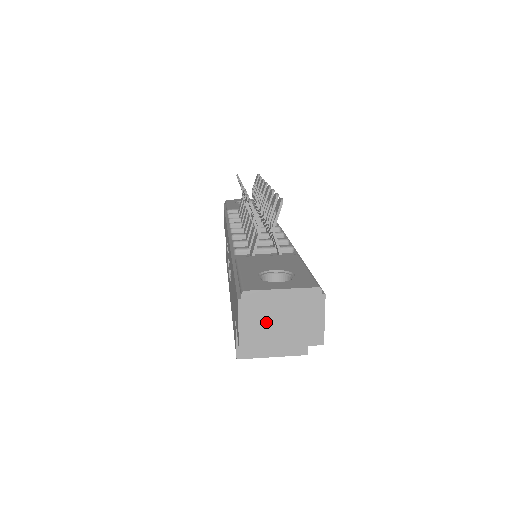
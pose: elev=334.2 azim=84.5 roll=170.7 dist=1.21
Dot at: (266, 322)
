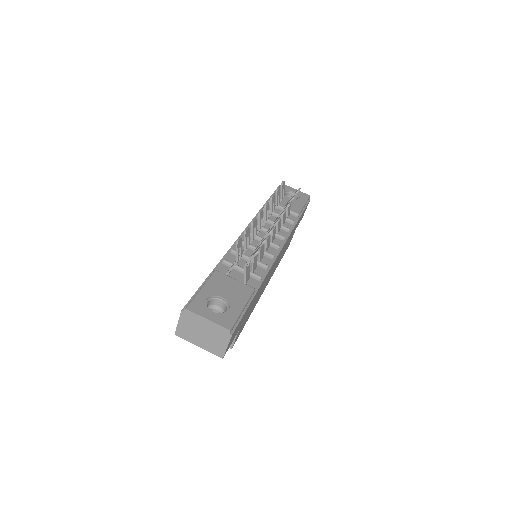
Dot at: (194, 330)
